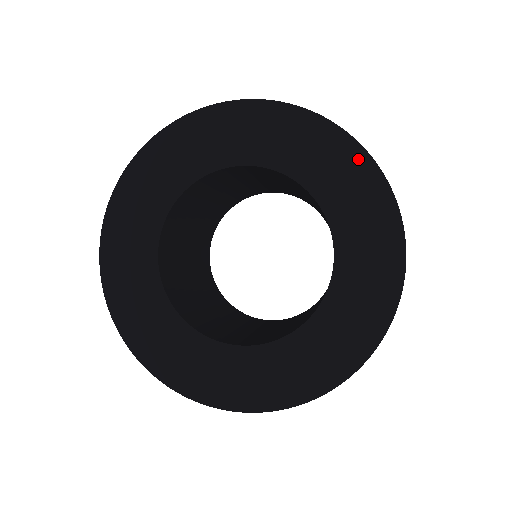
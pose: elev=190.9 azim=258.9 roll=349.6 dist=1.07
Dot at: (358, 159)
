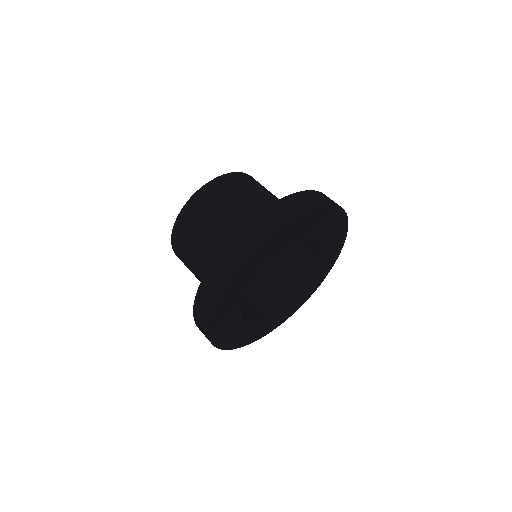
Dot at: (343, 223)
